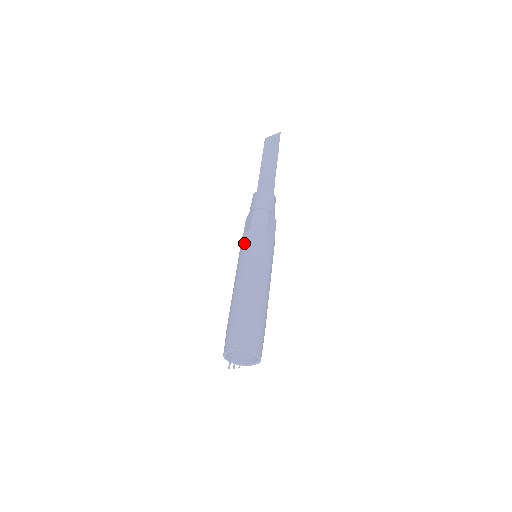
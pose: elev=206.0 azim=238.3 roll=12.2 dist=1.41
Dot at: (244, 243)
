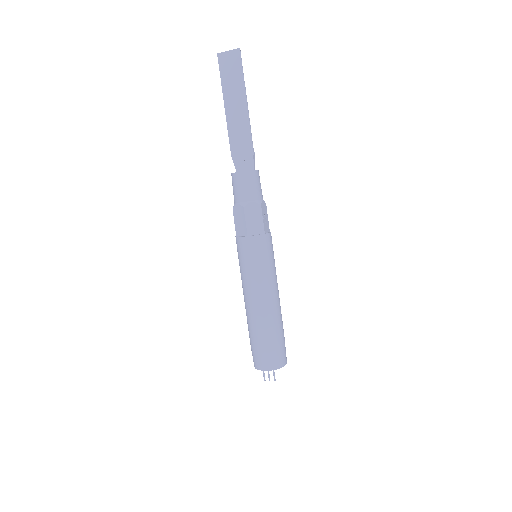
Dot at: (245, 253)
